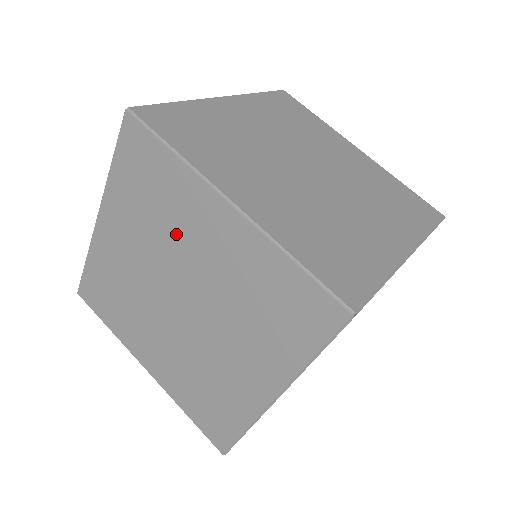
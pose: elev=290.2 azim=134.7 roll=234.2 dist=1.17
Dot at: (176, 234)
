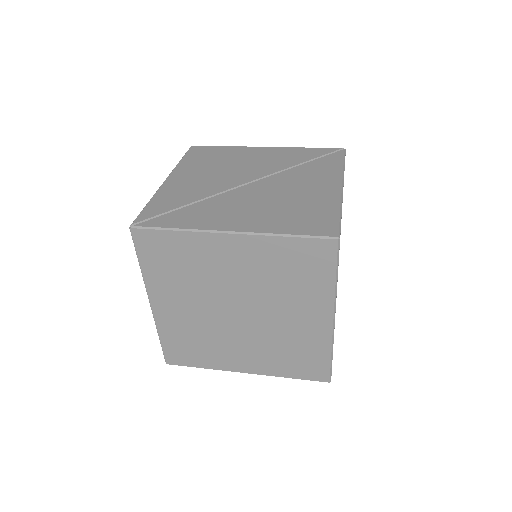
Dot at: occluded
